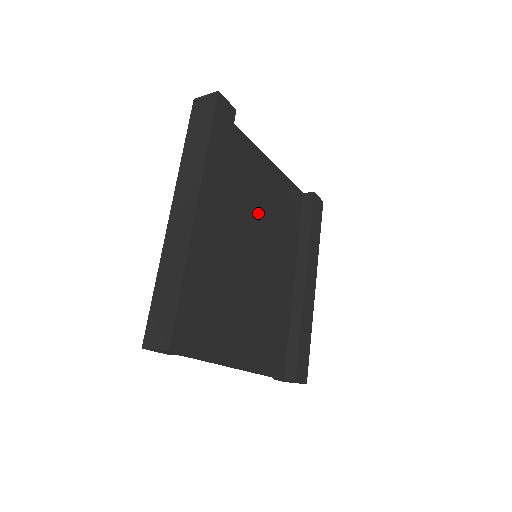
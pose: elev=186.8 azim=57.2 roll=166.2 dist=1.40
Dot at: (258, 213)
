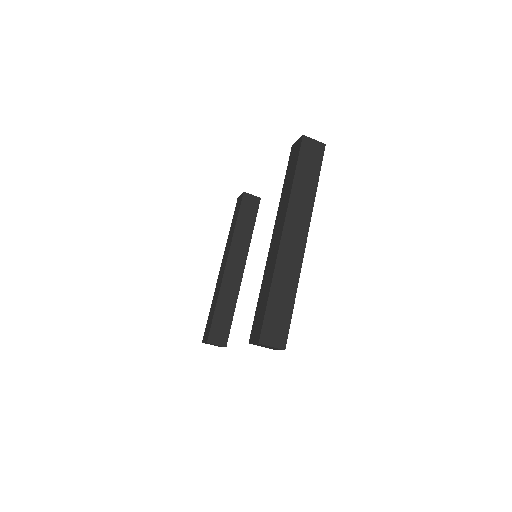
Dot at: occluded
